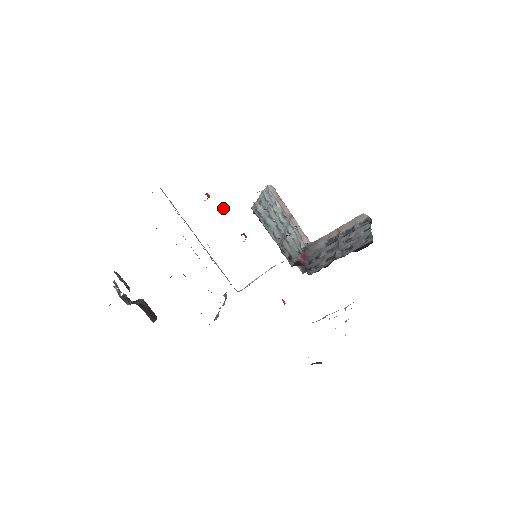
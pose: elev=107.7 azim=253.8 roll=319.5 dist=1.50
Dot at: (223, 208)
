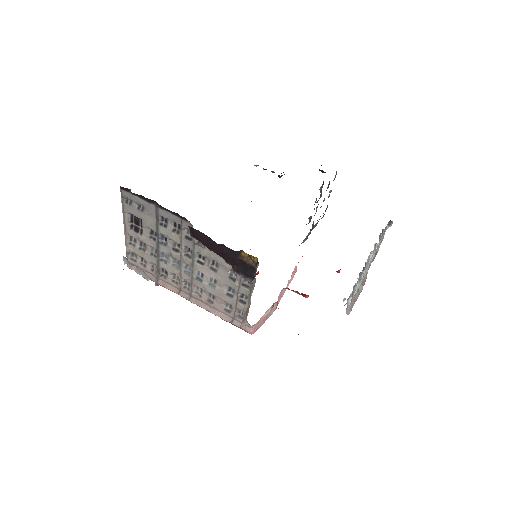
Dot at: occluded
